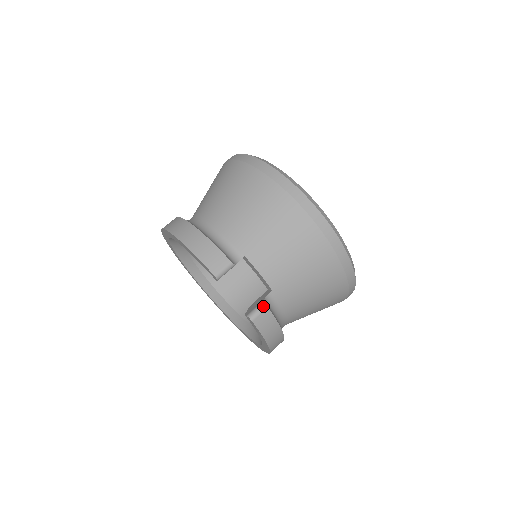
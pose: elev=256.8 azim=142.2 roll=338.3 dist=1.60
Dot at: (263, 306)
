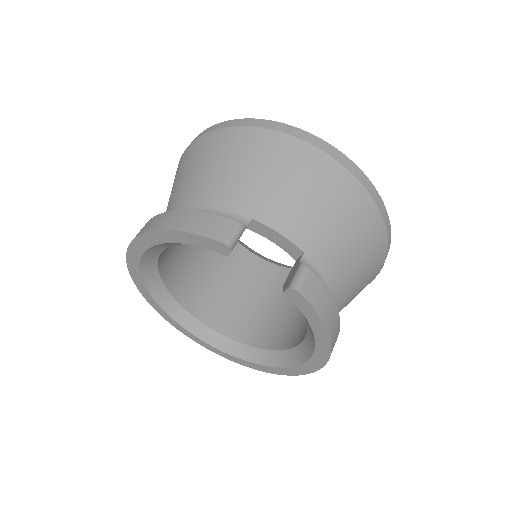
Dot at: (303, 269)
